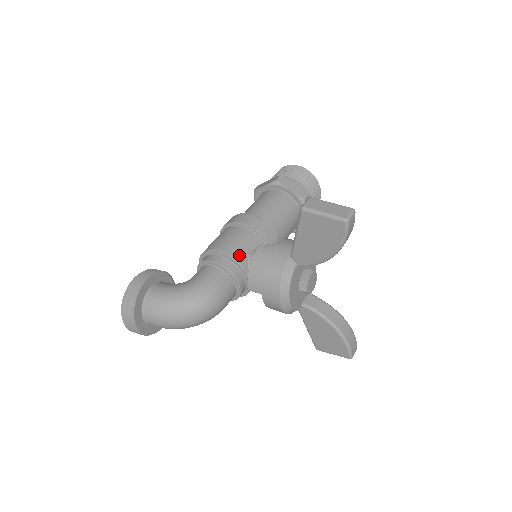
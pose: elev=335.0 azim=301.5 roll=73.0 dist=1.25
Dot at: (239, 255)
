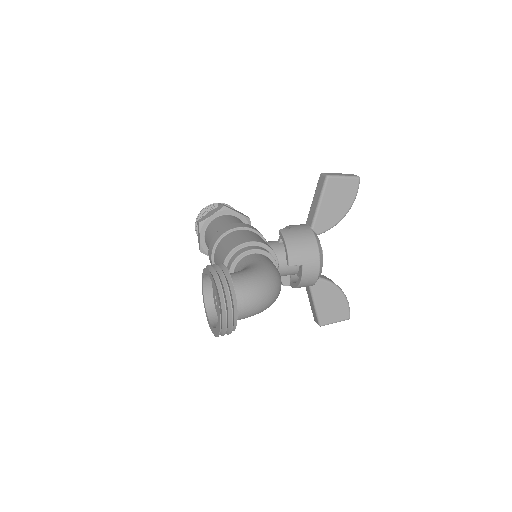
Dot at: (265, 243)
